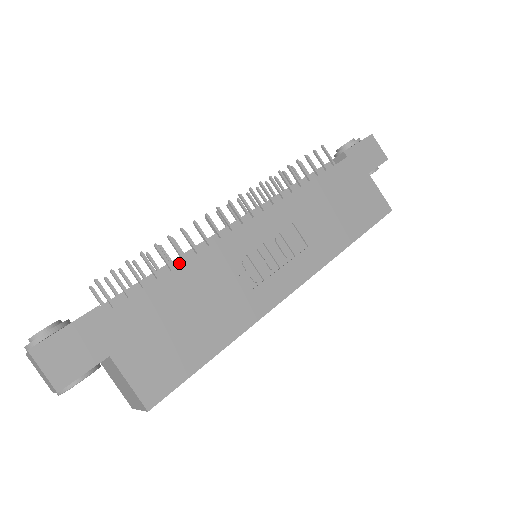
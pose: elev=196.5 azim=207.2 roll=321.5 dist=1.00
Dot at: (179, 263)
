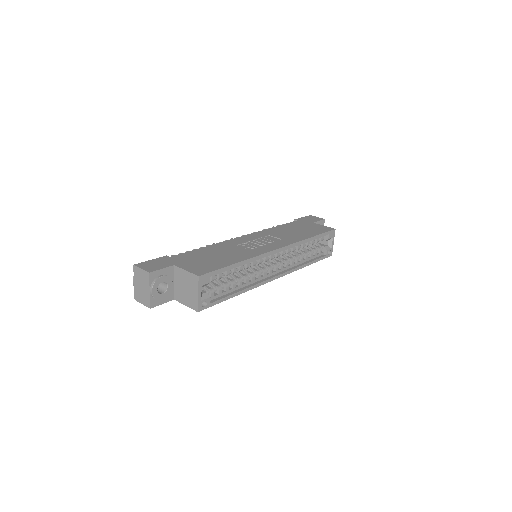
Dot at: occluded
